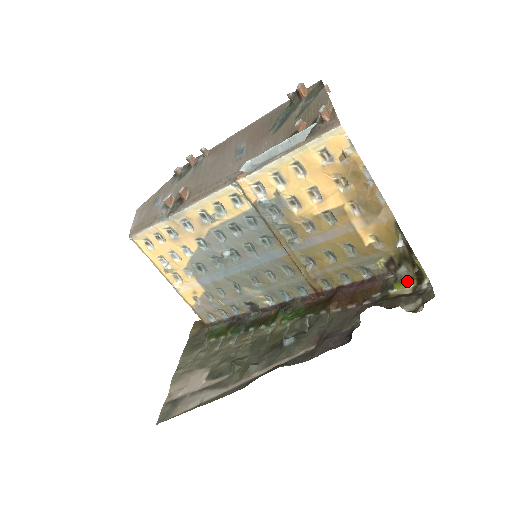
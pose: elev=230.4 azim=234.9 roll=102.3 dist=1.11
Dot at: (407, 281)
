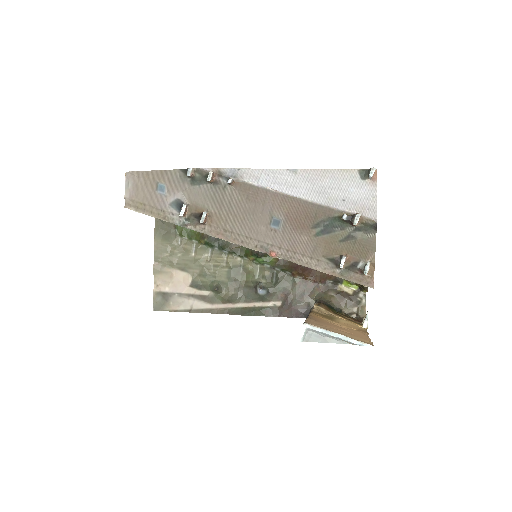
Dot at: (353, 284)
